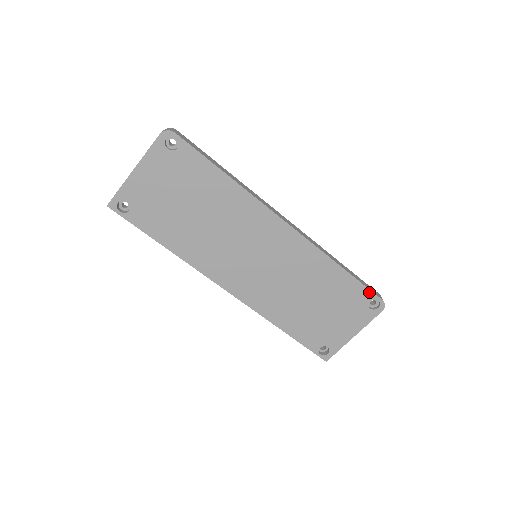
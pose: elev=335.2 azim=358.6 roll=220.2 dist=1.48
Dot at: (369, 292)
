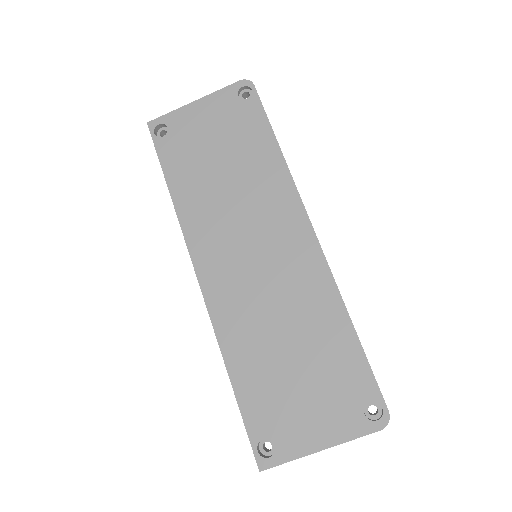
Dot at: (374, 385)
